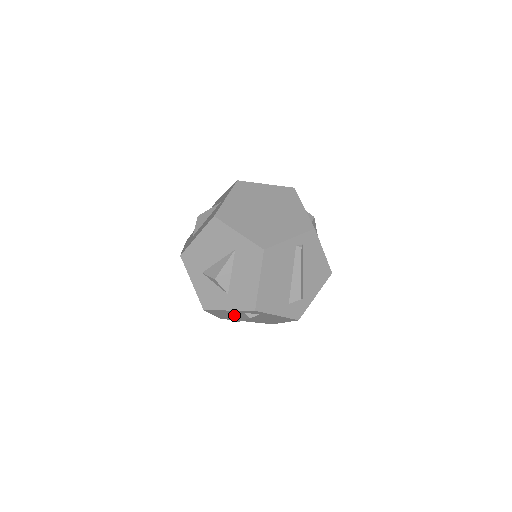
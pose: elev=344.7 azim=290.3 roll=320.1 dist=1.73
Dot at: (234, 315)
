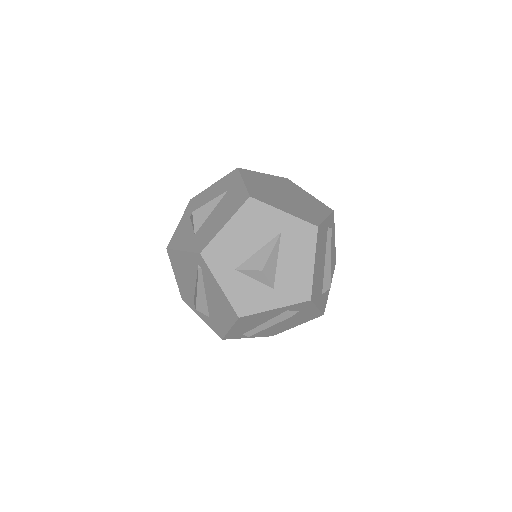
Dot at: (259, 323)
